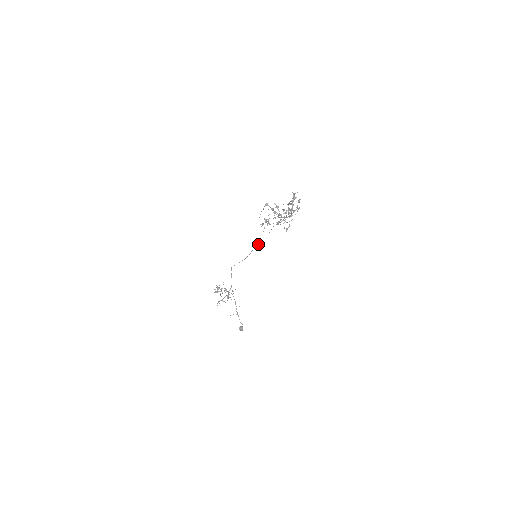
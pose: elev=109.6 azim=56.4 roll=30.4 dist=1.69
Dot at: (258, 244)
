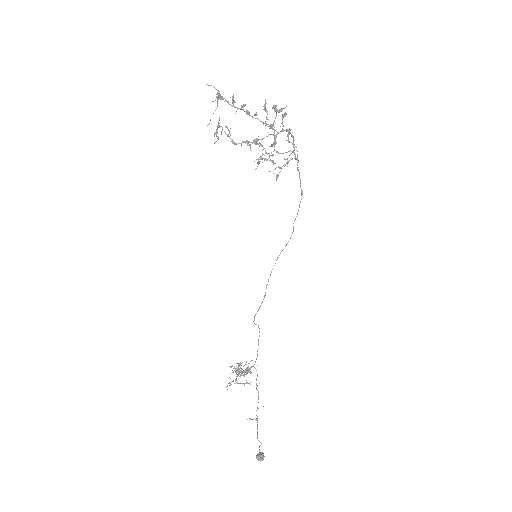
Dot at: (277, 258)
